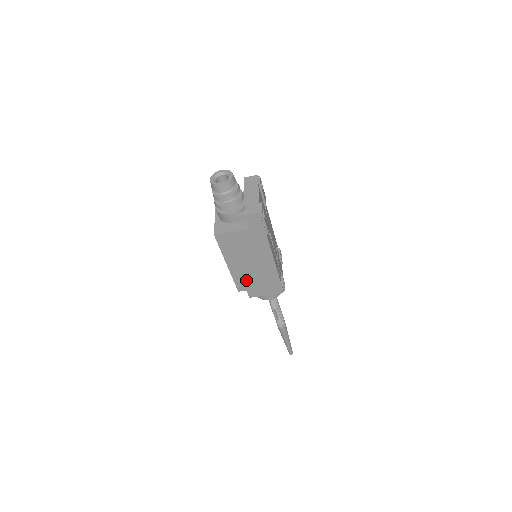
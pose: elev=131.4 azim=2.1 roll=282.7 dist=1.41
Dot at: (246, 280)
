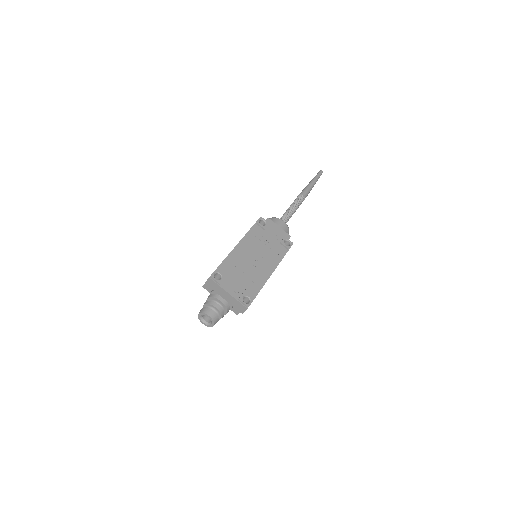
Dot at: occluded
